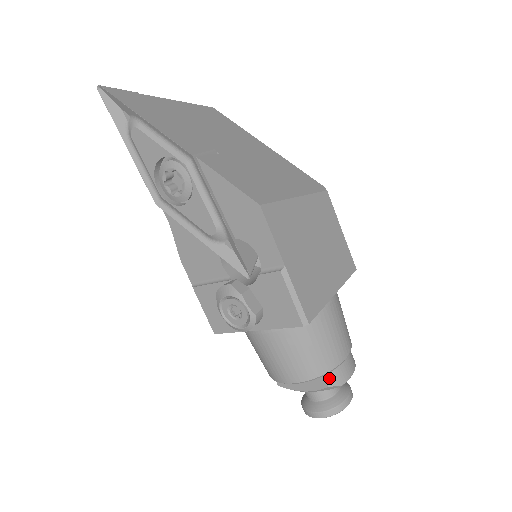
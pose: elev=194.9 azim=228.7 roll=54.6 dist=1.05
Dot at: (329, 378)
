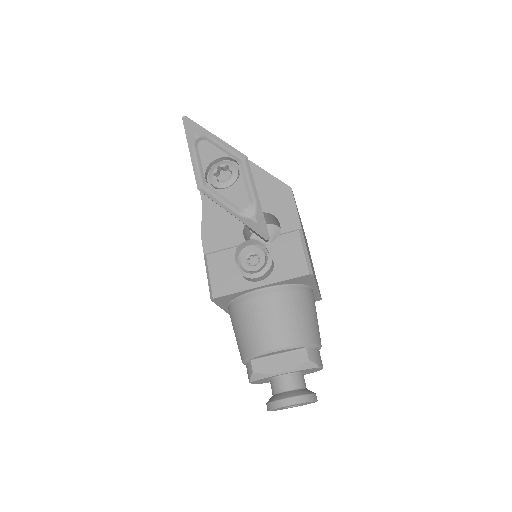
Dot at: (310, 353)
